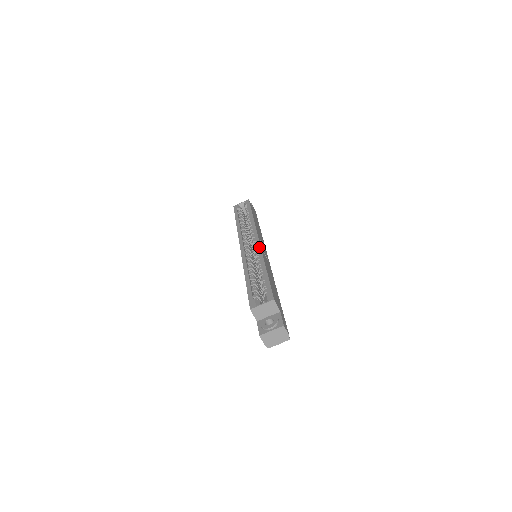
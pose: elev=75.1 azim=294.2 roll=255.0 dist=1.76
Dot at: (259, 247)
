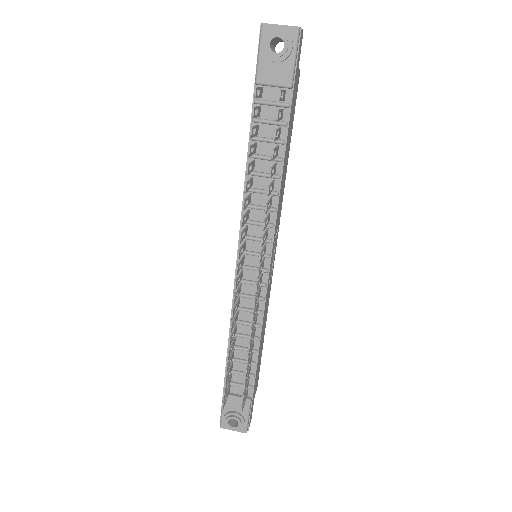
Dot at: occluded
